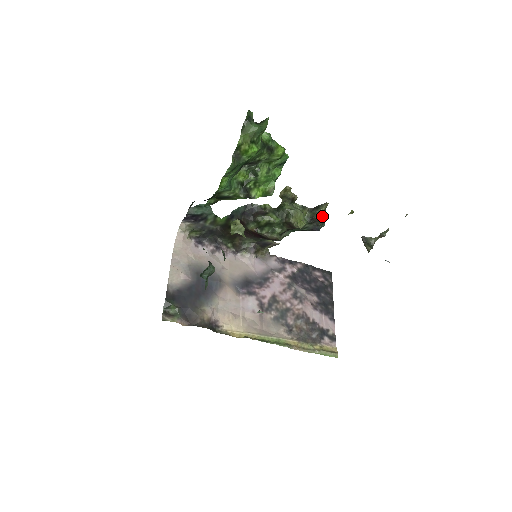
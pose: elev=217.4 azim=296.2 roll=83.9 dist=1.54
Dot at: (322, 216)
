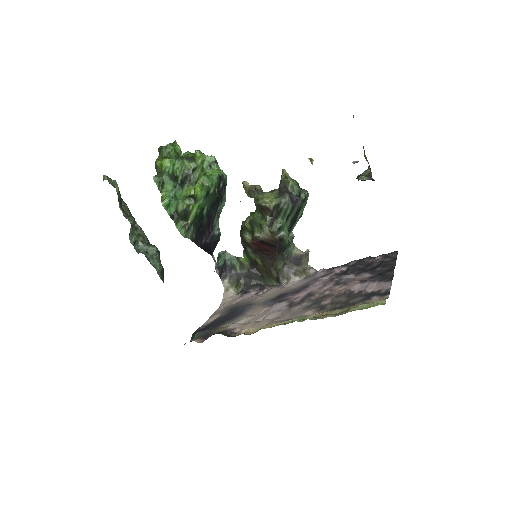
Dot at: (283, 181)
